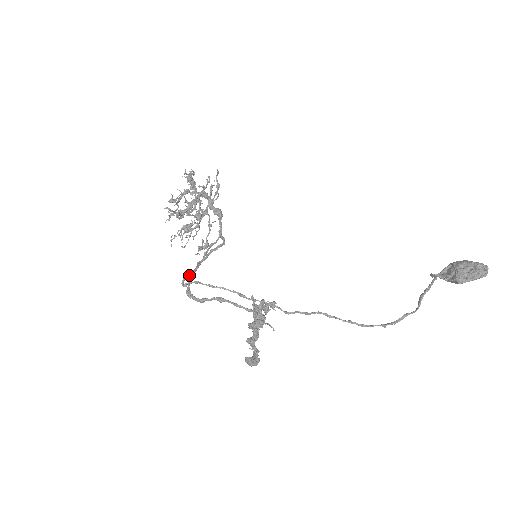
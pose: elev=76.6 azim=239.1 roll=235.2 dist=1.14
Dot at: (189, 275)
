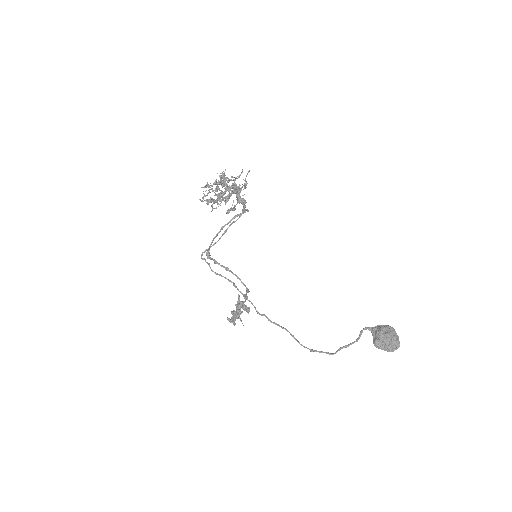
Dot at: (208, 249)
